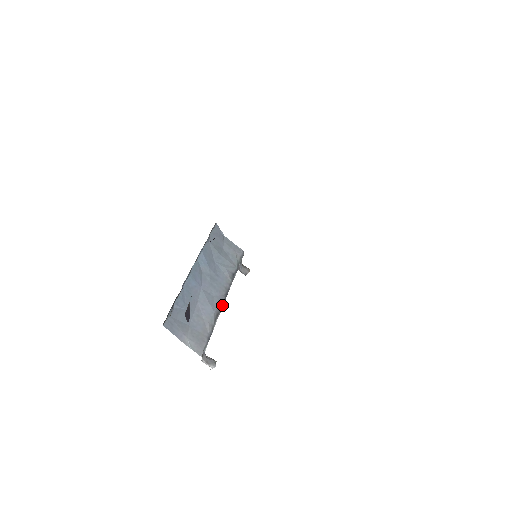
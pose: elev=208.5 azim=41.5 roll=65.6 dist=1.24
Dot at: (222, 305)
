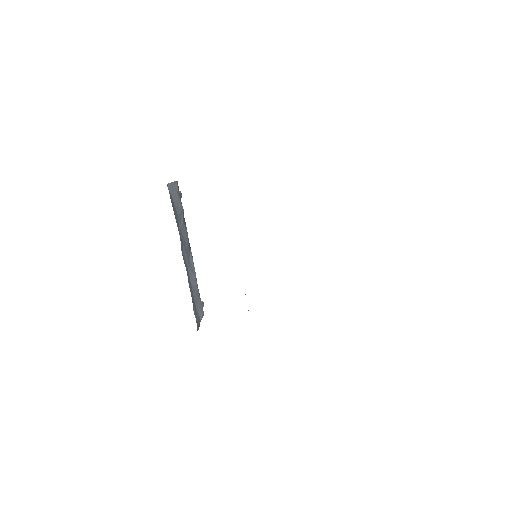
Dot at: occluded
